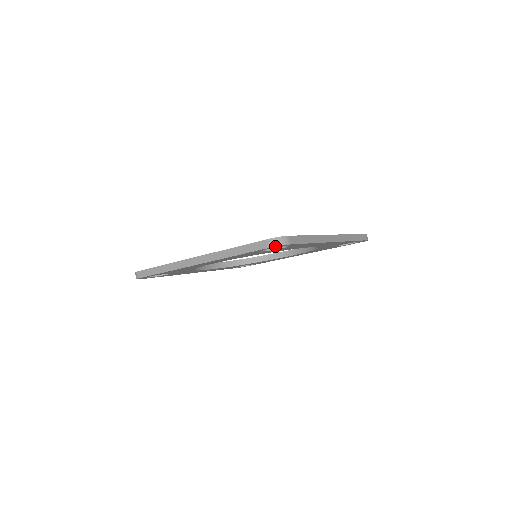
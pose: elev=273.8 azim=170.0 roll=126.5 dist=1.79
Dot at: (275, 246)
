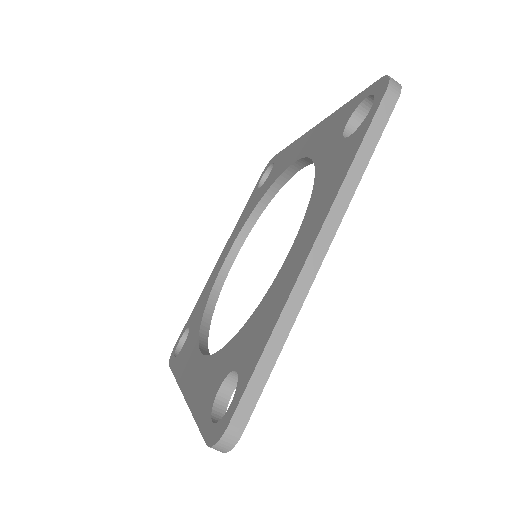
Dot at: occluded
